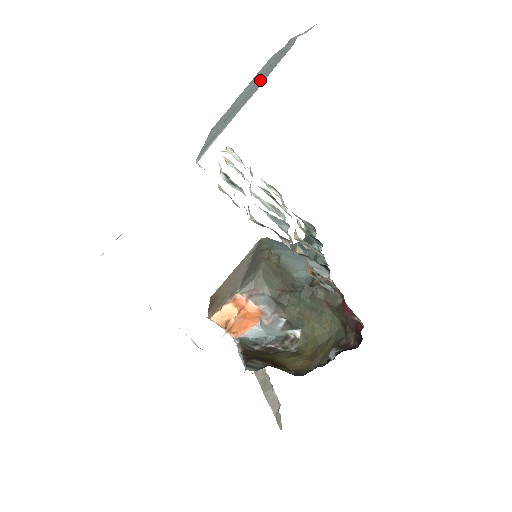
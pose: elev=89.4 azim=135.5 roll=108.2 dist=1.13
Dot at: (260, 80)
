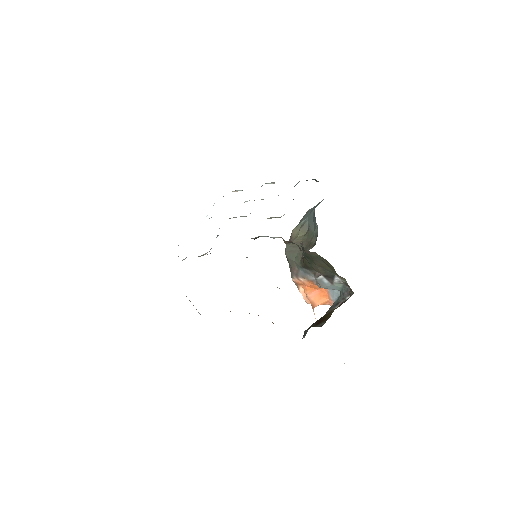
Dot at: occluded
